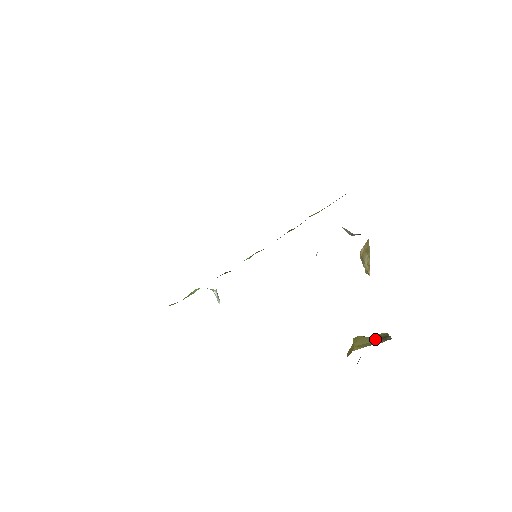
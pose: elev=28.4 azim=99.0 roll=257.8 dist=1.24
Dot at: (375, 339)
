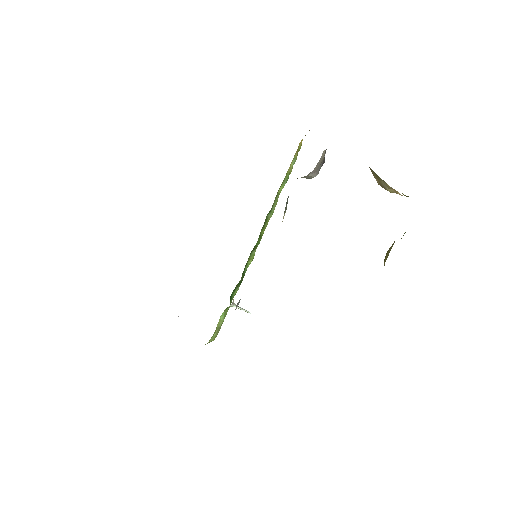
Dot at: (393, 244)
